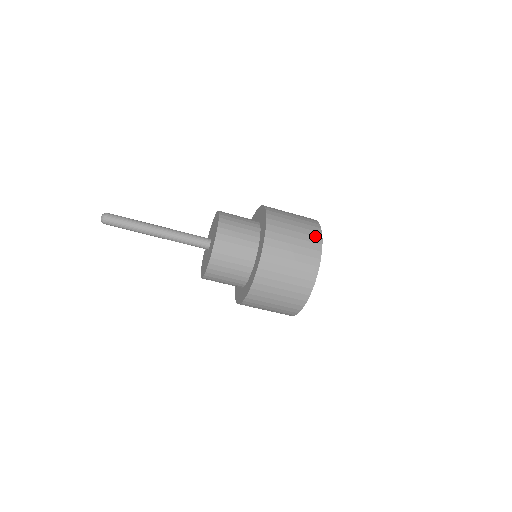
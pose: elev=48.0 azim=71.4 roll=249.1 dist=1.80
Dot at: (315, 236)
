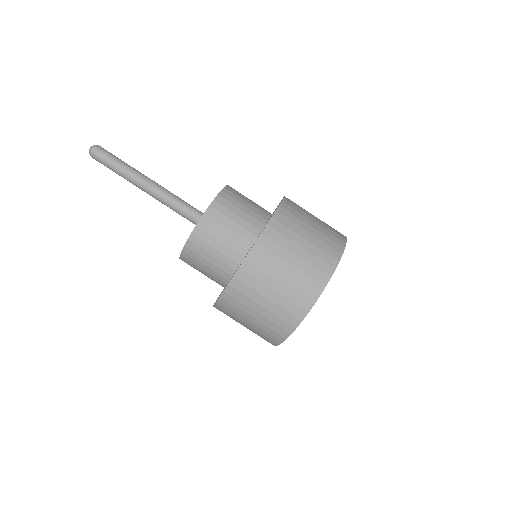
Dot at: (322, 271)
